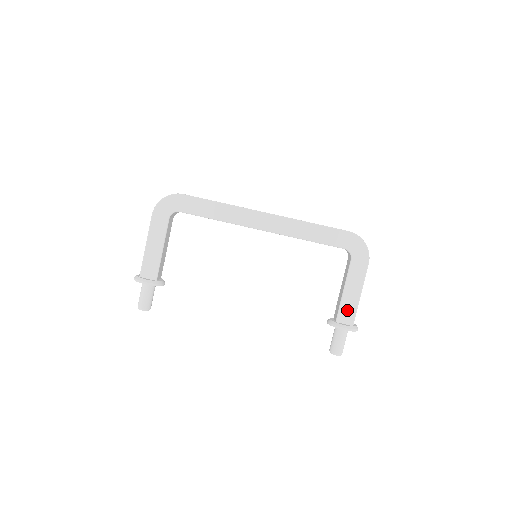
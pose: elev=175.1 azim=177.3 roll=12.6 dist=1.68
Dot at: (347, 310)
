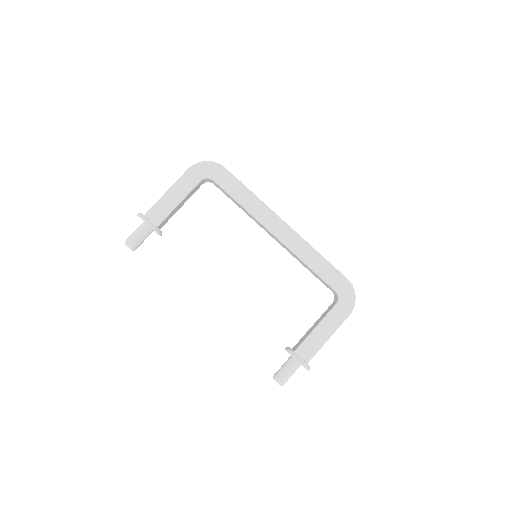
Dot at: (310, 346)
